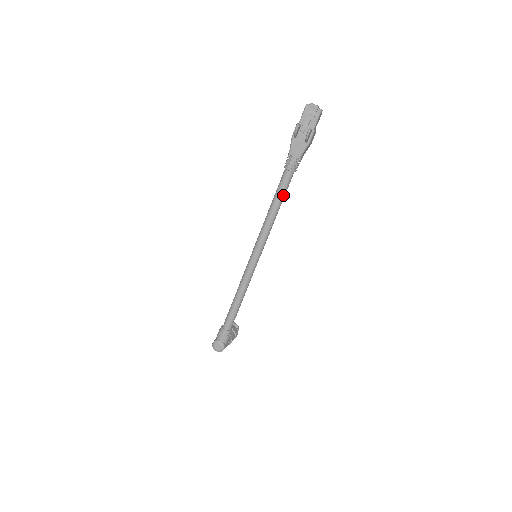
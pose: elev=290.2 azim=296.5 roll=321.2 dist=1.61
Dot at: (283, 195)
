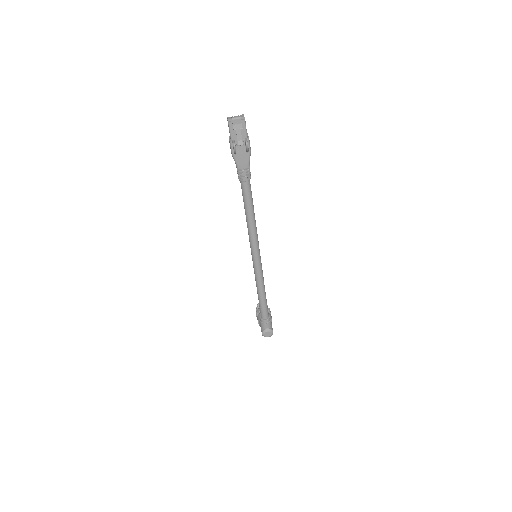
Dot at: (252, 202)
